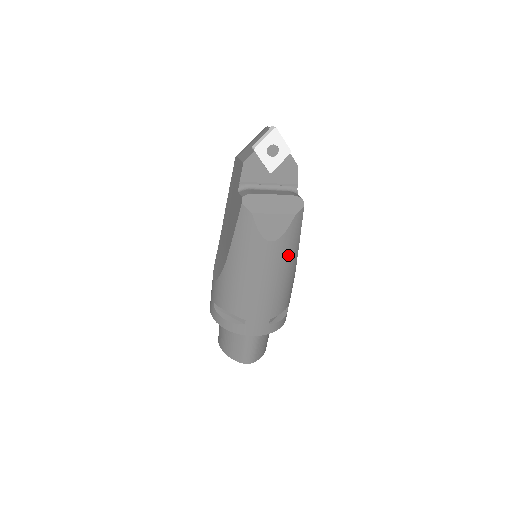
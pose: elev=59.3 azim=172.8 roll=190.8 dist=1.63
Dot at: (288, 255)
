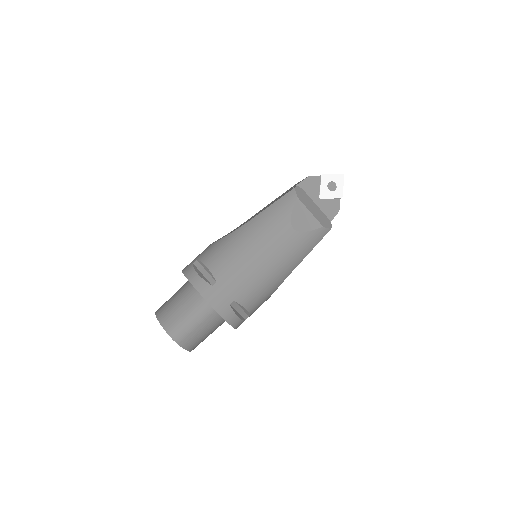
Dot at: (293, 255)
